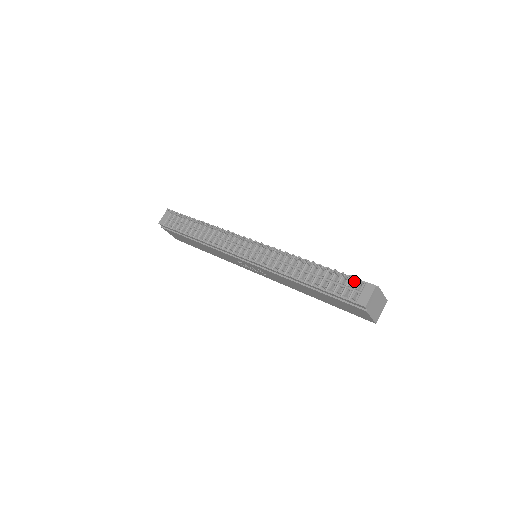
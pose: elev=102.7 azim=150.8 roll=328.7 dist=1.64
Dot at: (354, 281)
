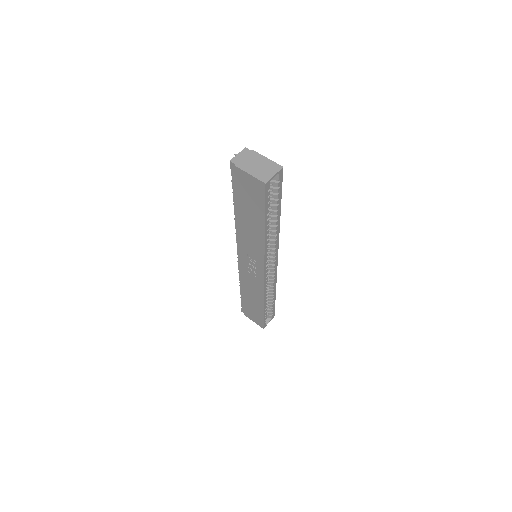
Dot at: occluded
